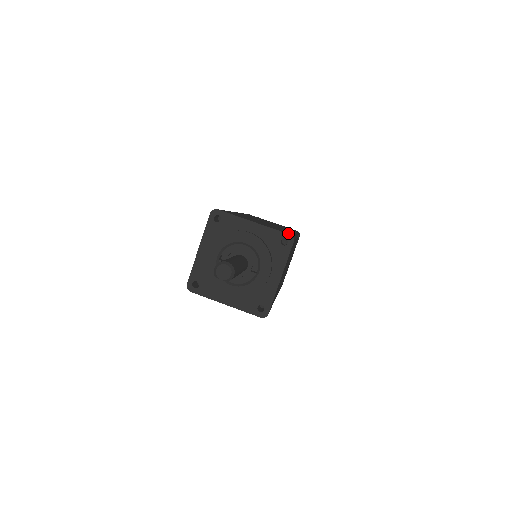
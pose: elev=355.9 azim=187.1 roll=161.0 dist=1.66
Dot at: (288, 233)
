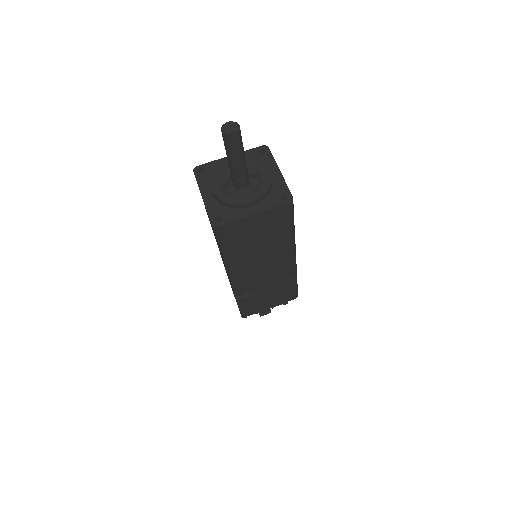
Dot at: occluded
